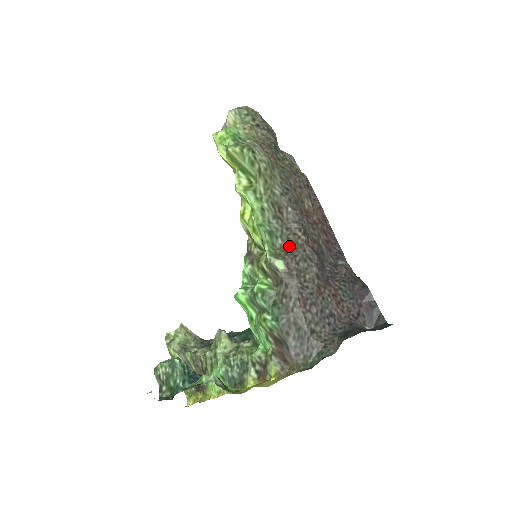
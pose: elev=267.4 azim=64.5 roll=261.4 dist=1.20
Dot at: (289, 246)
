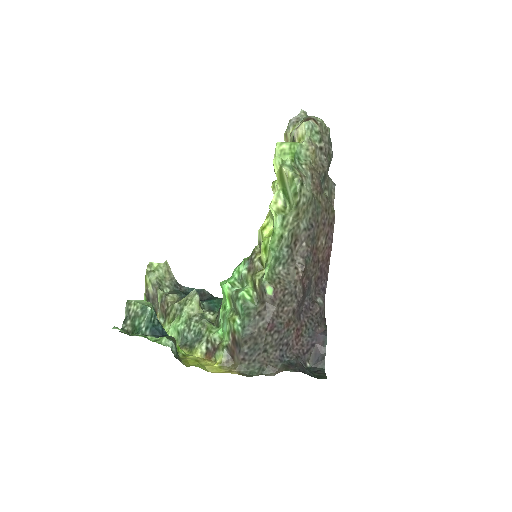
Dot at: (286, 276)
